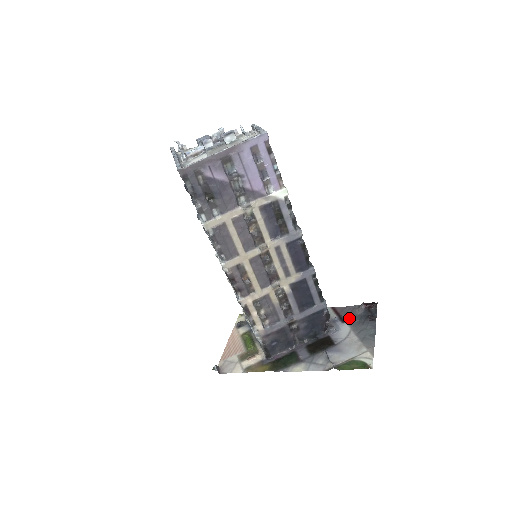
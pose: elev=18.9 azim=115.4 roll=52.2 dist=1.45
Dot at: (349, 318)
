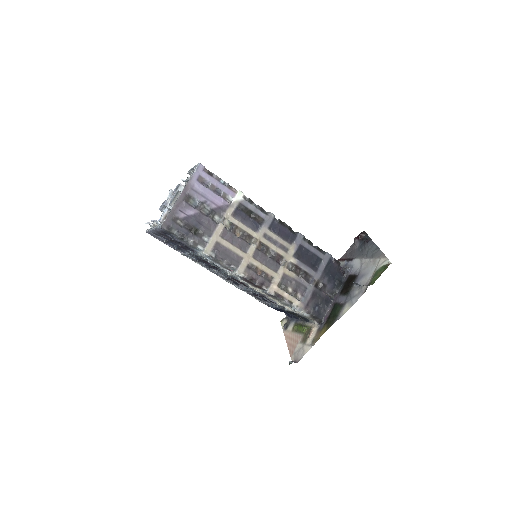
Dot at: (354, 255)
